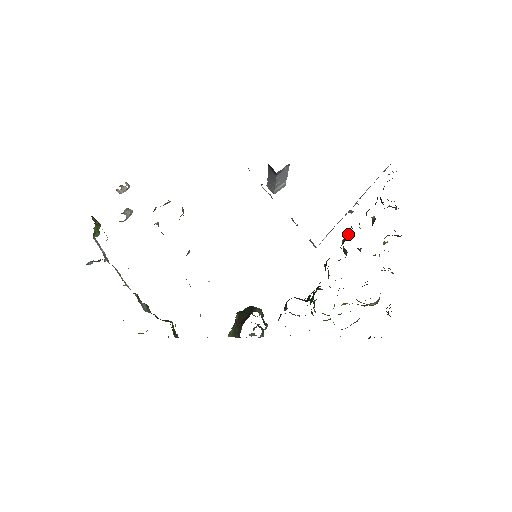
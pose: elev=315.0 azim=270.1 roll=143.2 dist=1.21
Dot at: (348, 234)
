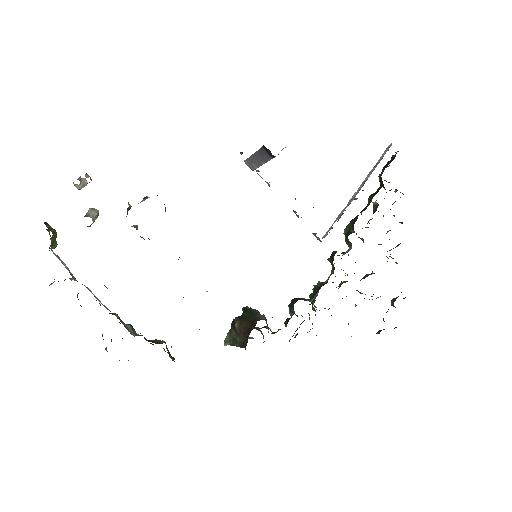
Dot at: (352, 224)
